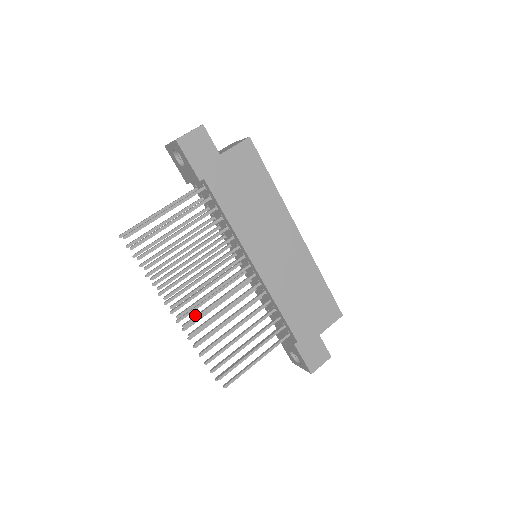
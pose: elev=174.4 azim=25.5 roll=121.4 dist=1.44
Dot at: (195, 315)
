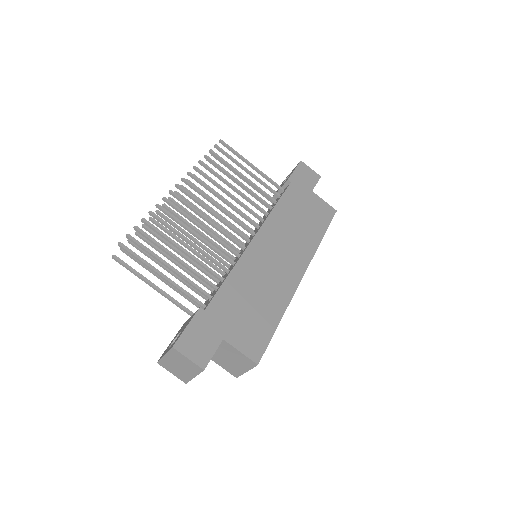
Dot at: (184, 201)
